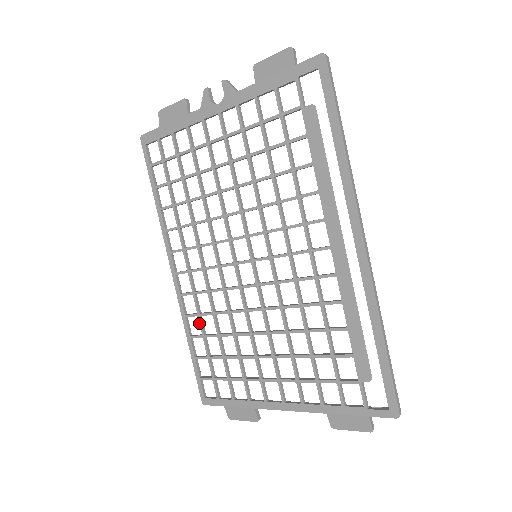
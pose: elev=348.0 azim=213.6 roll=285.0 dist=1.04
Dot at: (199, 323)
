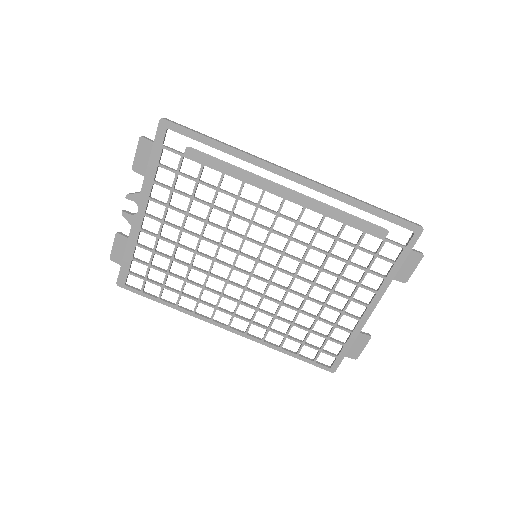
Dot at: occluded
